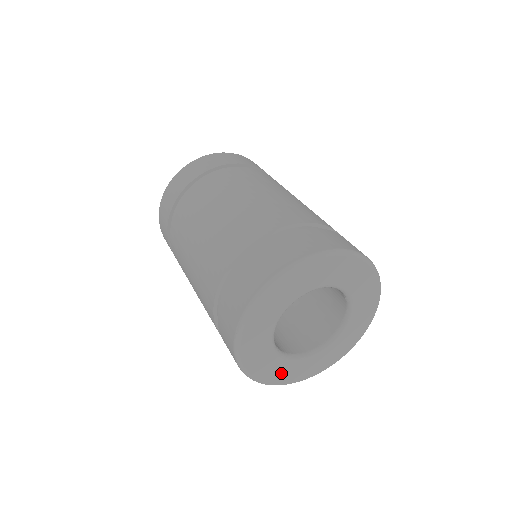
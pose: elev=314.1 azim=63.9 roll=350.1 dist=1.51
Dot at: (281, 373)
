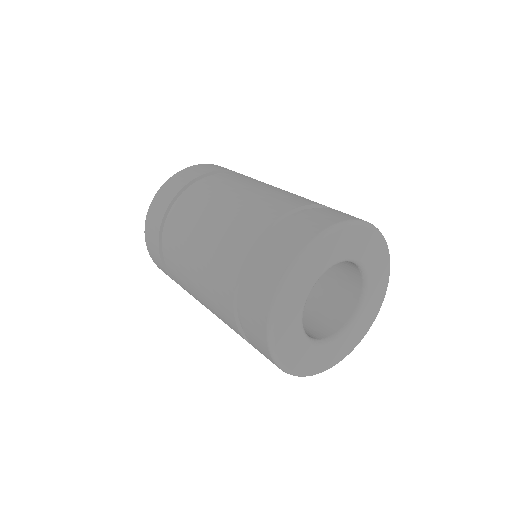
Dot at: (311, 361)
